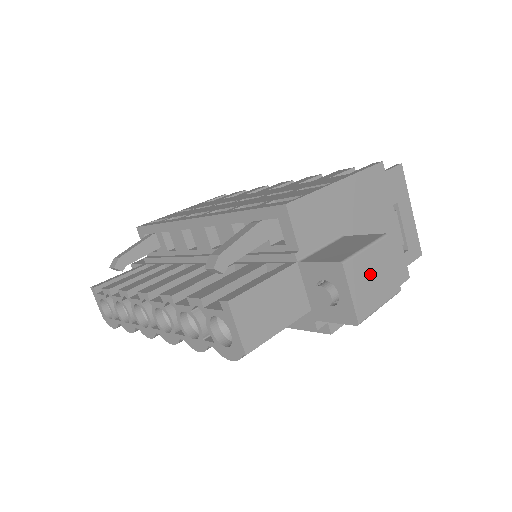
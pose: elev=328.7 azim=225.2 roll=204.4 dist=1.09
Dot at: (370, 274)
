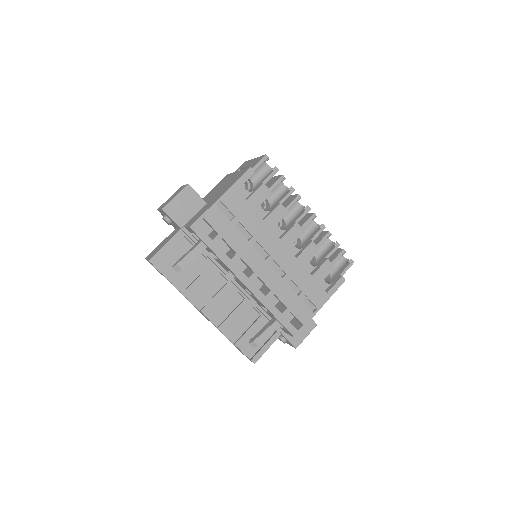
Dot at: occluded
